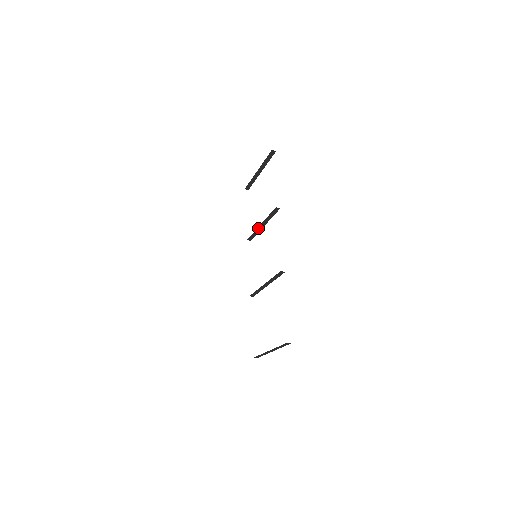
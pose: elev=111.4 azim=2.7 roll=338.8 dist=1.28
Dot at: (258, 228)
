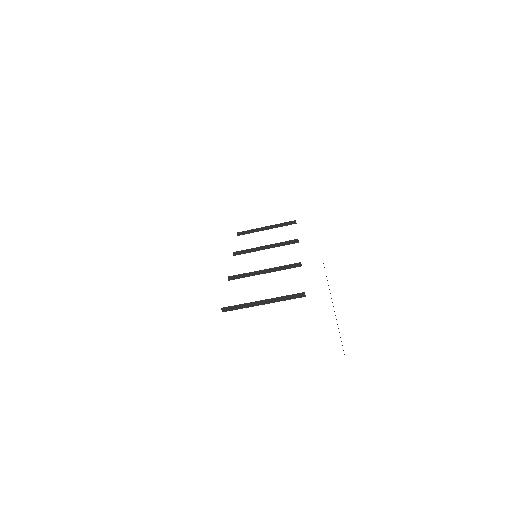
Dot at: (259, 247)
